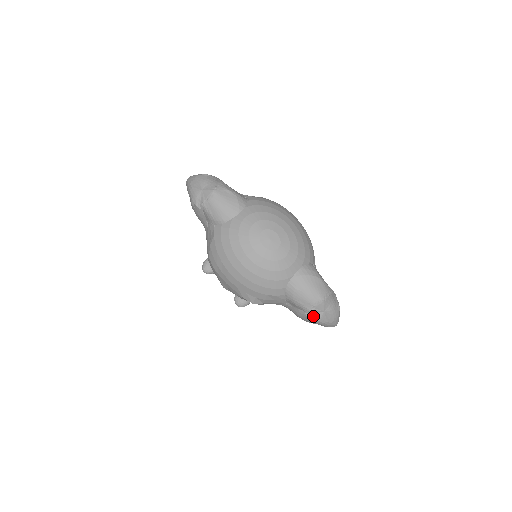
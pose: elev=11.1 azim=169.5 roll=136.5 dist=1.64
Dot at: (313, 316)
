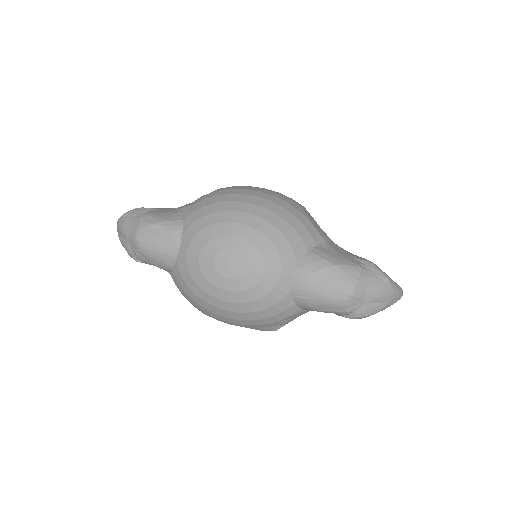
Dot at: (354, 315)
